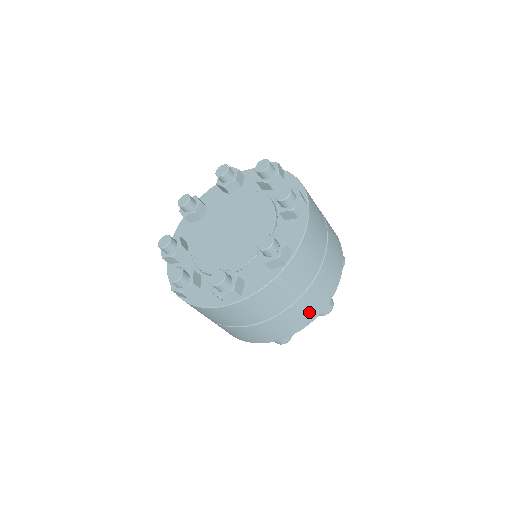
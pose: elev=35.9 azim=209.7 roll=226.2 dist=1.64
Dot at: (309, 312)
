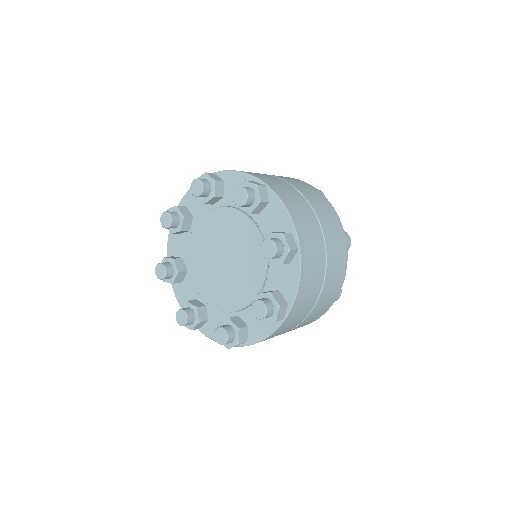
Dot at: occluded
